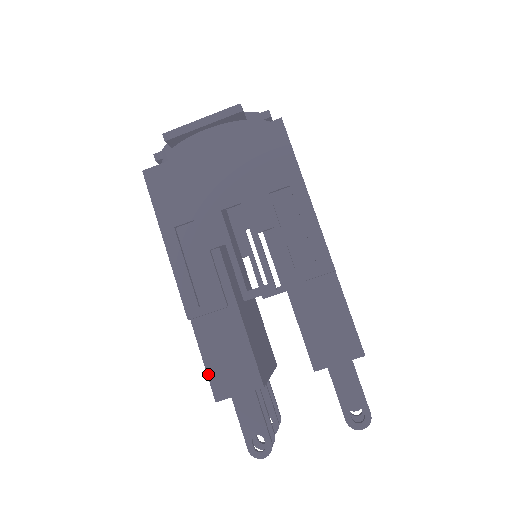
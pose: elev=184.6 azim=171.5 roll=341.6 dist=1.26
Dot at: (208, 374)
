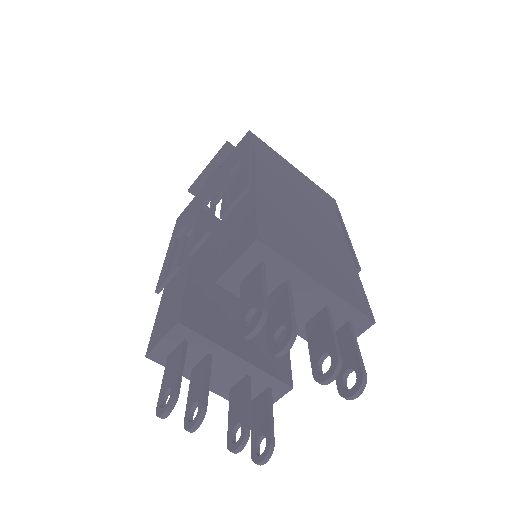
Dot at: (152, 333)
